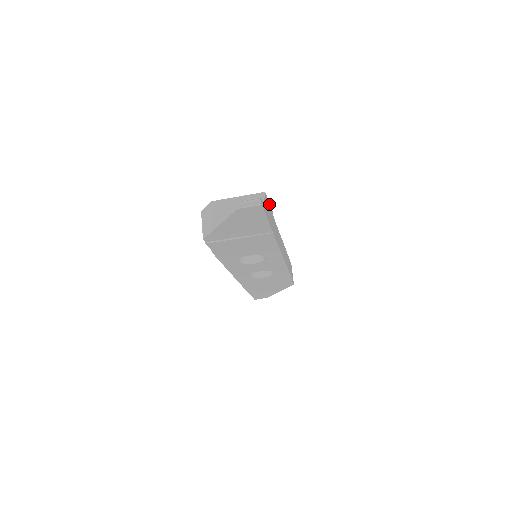
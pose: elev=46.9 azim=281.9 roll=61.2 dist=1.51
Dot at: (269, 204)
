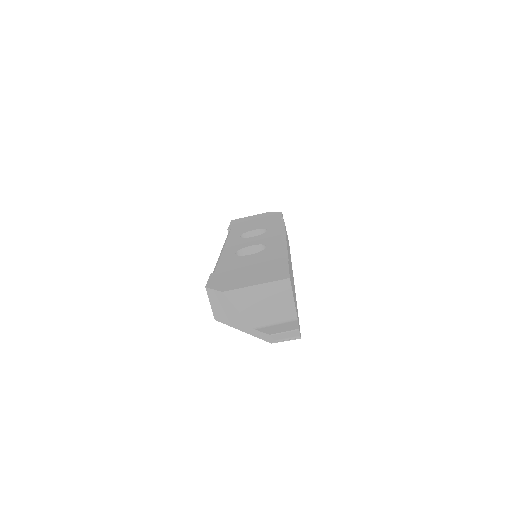
Dot at: (289, 269)
